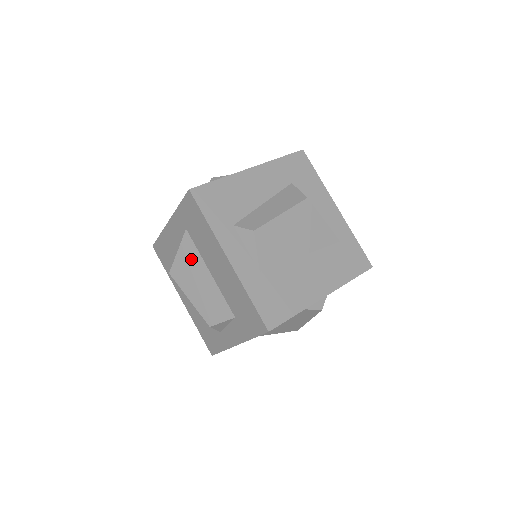
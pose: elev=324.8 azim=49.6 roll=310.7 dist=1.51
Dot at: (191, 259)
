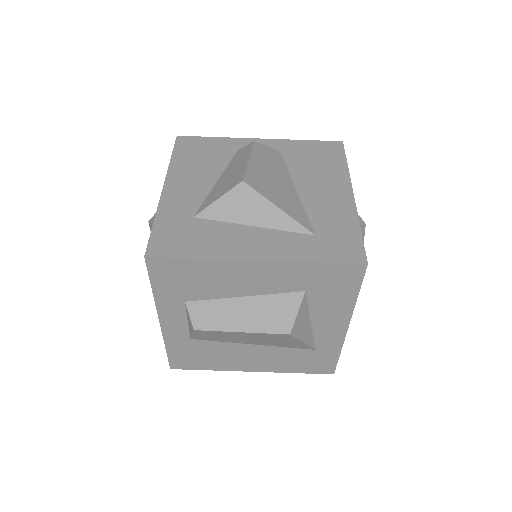
Dot at: occluded
